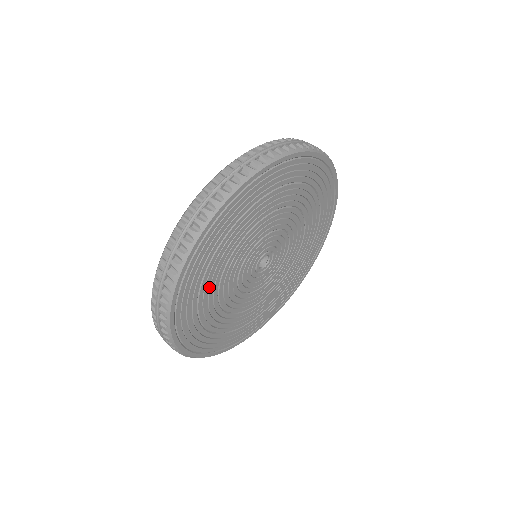
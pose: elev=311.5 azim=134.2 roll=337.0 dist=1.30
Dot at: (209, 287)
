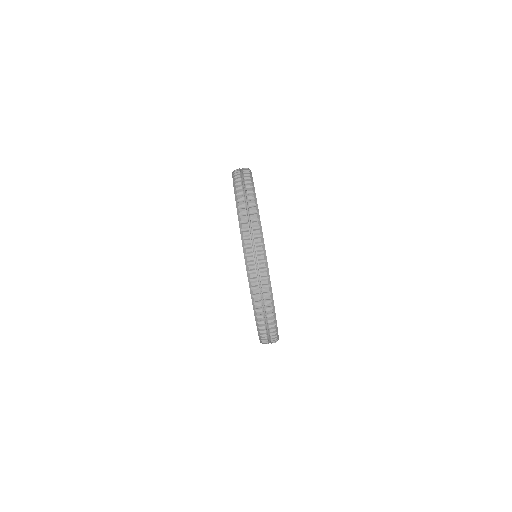
Dot at: occluded
